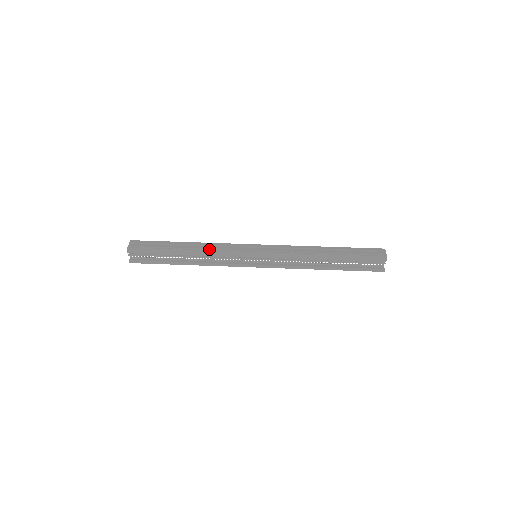
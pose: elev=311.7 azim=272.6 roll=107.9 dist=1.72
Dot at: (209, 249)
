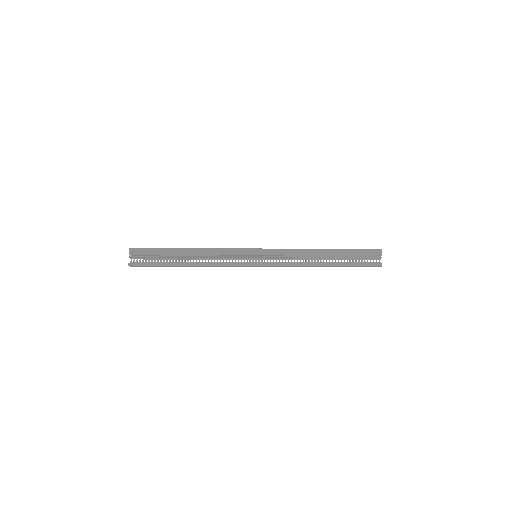
Dot at: (210, 249)
